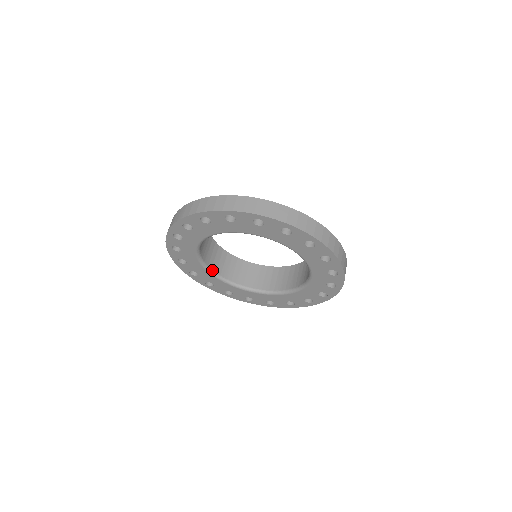
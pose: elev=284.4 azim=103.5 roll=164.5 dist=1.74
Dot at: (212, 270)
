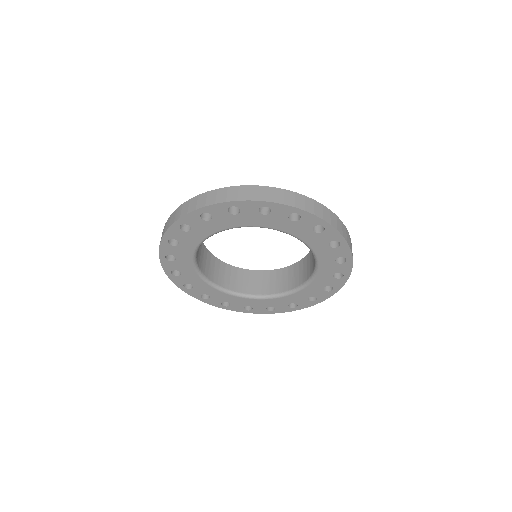
Dot at: (208, 279)
